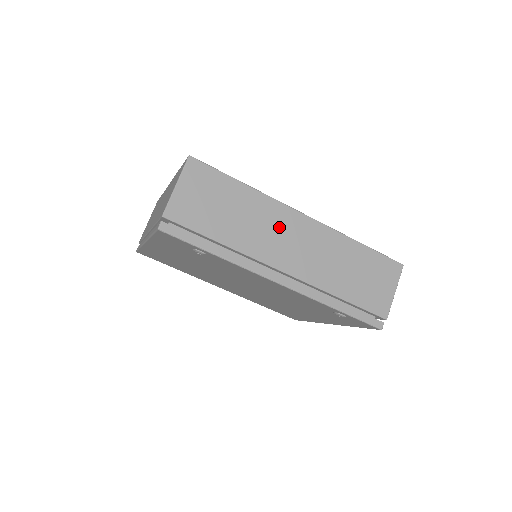
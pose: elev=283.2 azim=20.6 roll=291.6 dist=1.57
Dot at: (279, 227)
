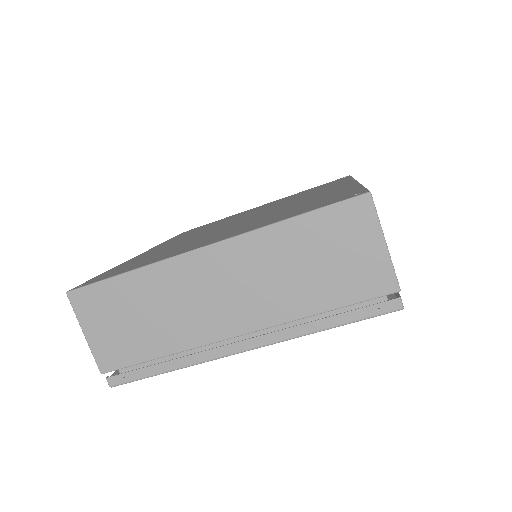
Dot at: occluded
